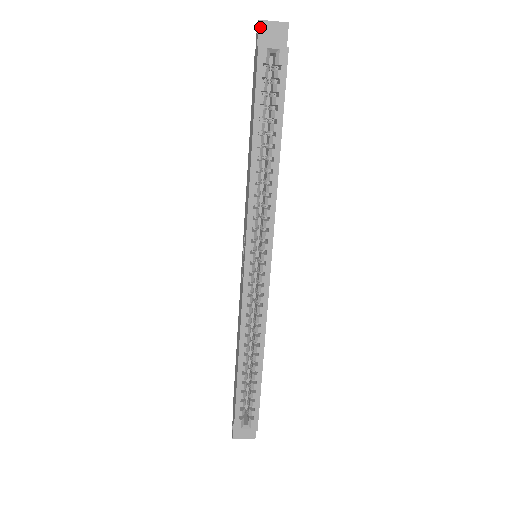
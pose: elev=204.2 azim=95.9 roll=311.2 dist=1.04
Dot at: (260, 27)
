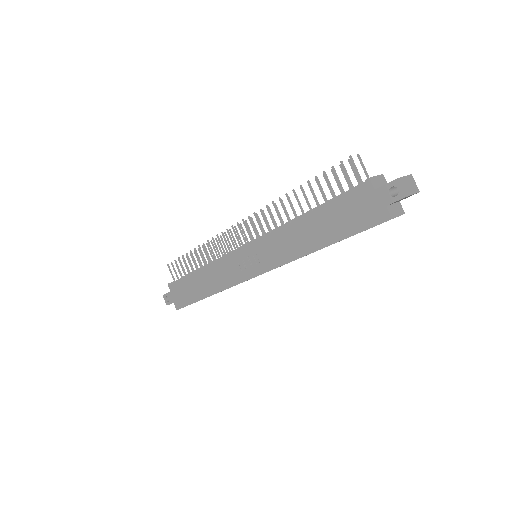
Dot at: occluded
